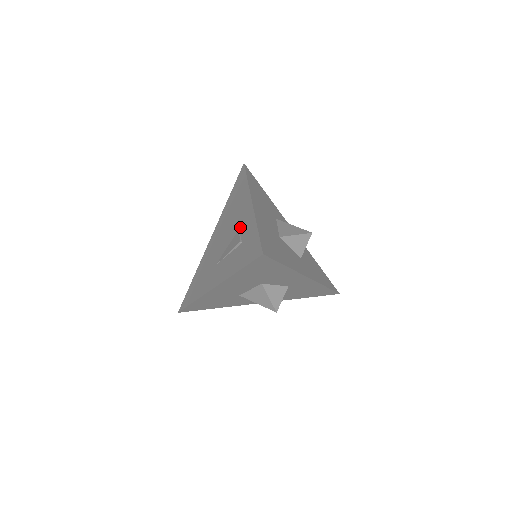
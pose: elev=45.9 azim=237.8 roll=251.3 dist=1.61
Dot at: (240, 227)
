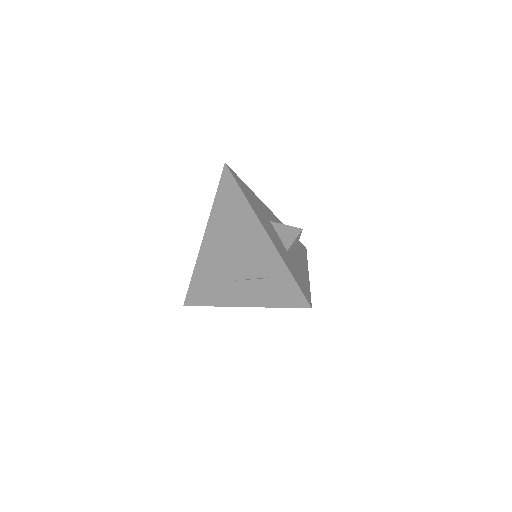
Dot at: (258, 256)
